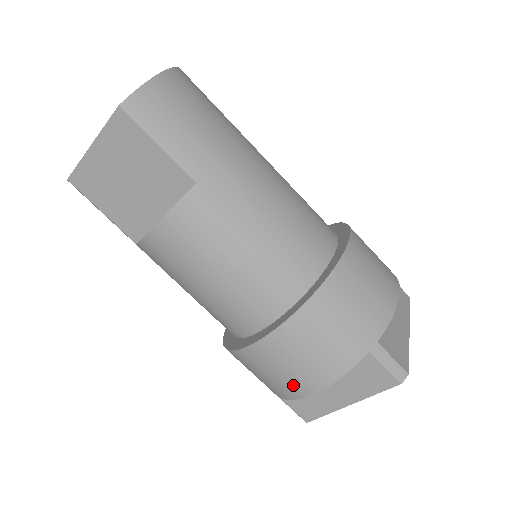
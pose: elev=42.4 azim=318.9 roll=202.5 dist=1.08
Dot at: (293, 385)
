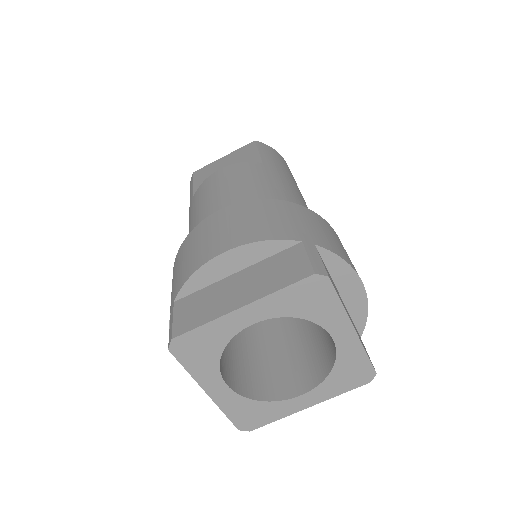
Dot at: (210, 248)
